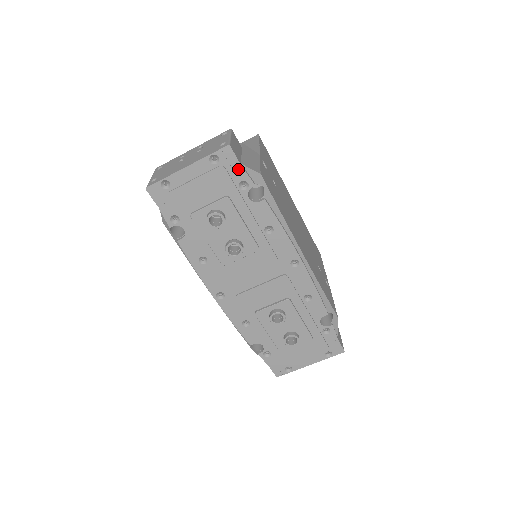
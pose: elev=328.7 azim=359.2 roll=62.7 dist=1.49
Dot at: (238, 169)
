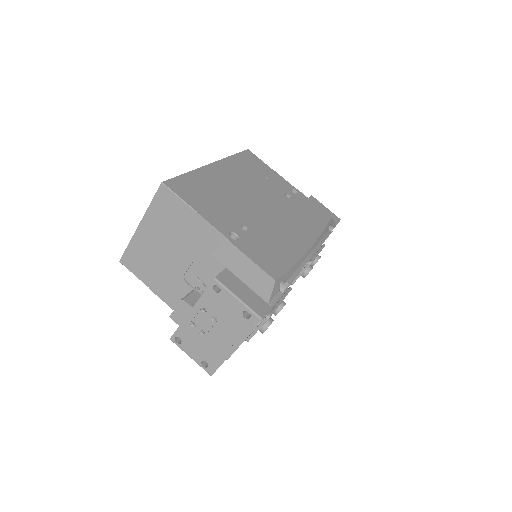
Dot at: occluded
